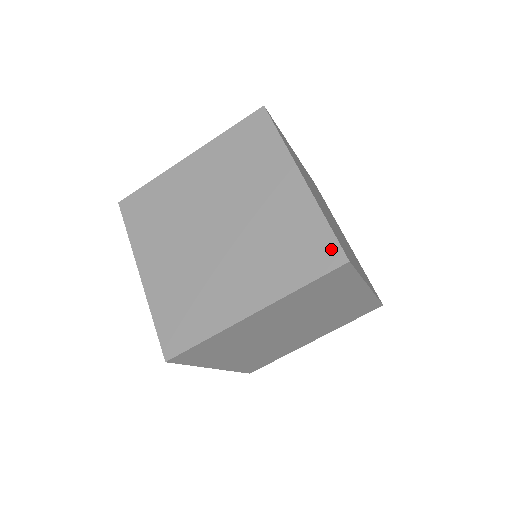
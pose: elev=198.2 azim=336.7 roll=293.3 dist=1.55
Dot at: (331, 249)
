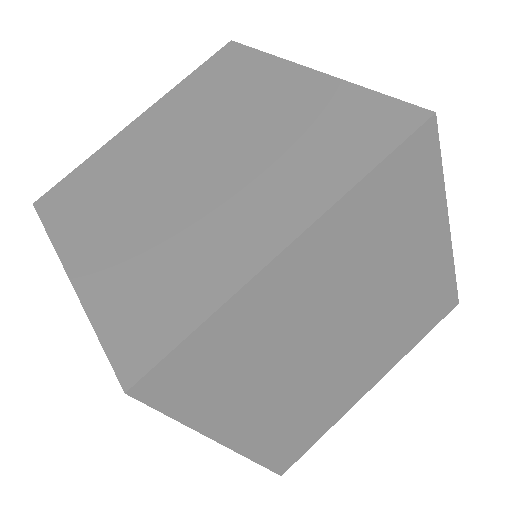
Dot at: (450, 300)
